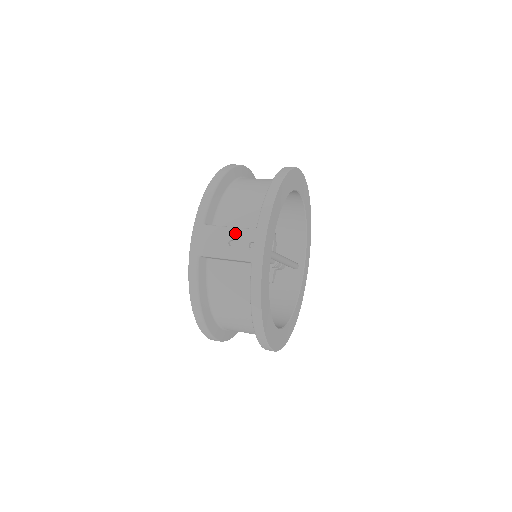
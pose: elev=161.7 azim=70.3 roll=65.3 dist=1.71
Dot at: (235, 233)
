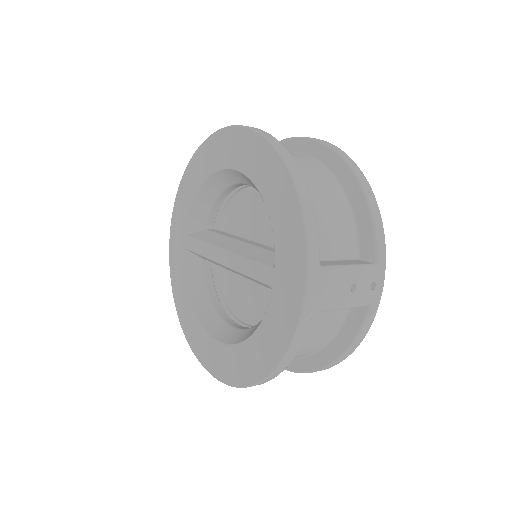
Dot at: (357, 274)
